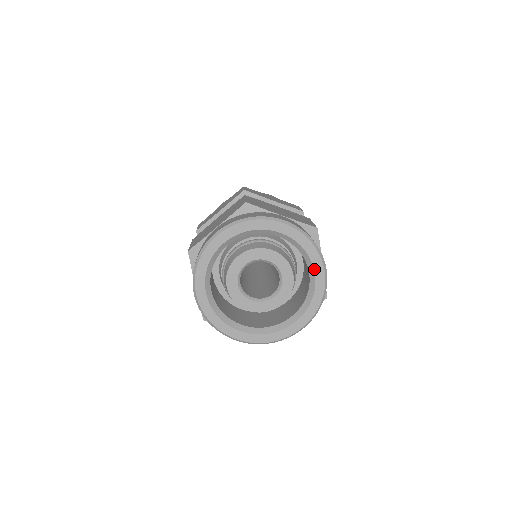
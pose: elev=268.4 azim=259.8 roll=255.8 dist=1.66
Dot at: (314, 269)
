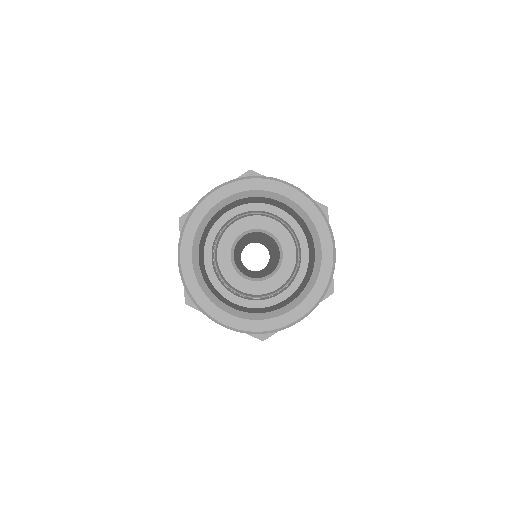
Dot at: (321, 244)
